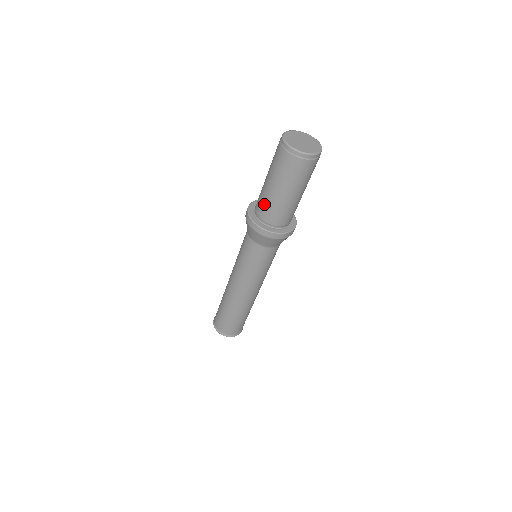
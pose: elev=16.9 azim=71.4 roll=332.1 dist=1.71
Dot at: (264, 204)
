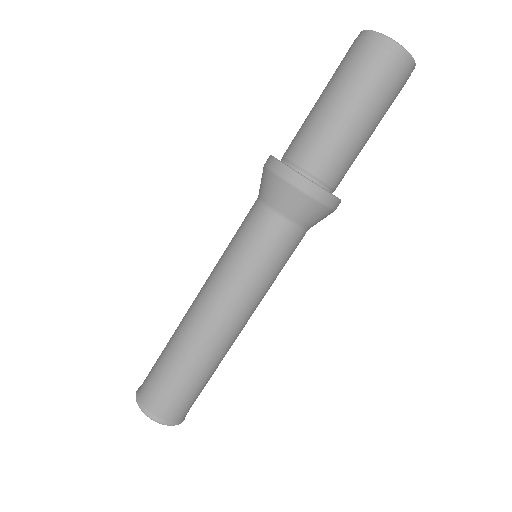
Dot at: (324, 146)
